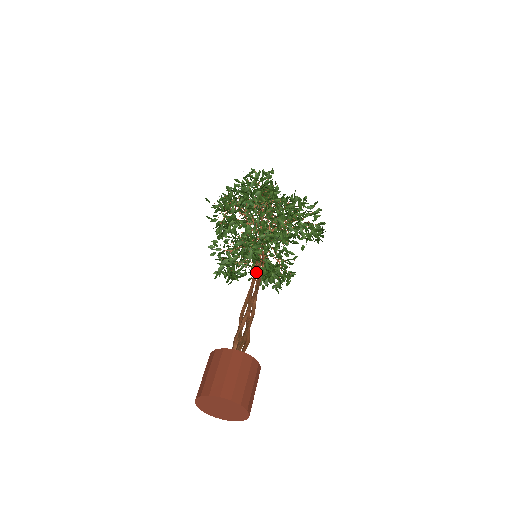
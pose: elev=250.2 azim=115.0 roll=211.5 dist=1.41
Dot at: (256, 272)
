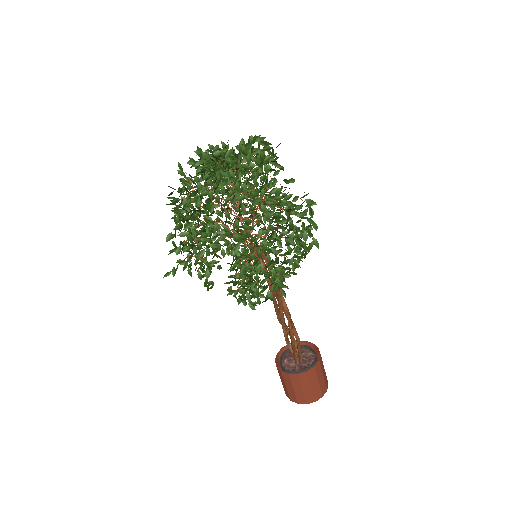
Dot at: (267, 280)
